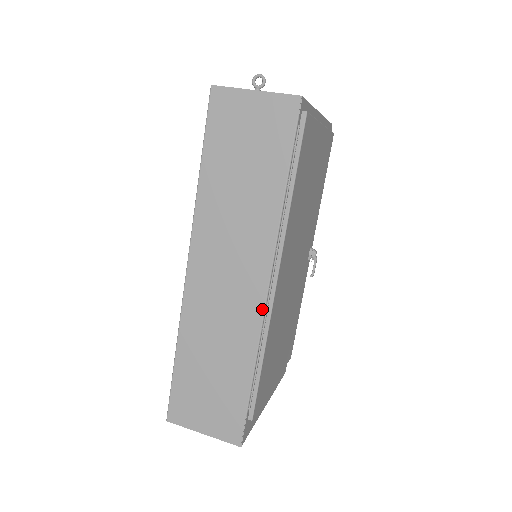
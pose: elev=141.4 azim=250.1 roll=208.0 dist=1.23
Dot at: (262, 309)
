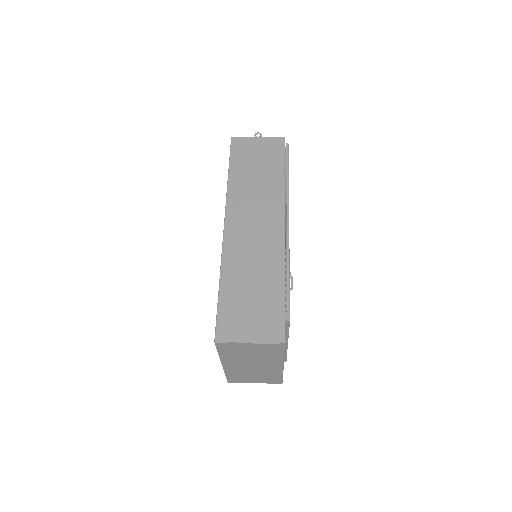
Dot at: (283, 239)
